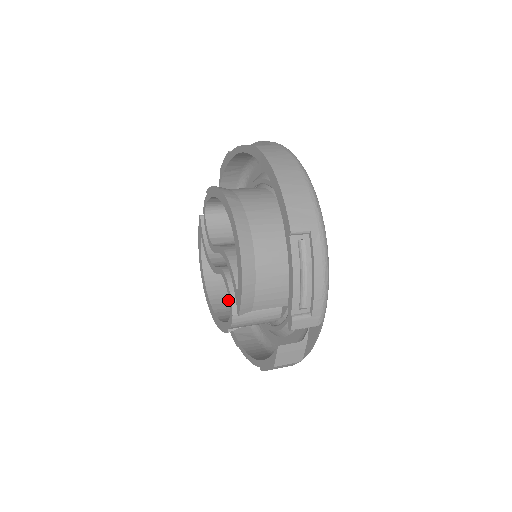
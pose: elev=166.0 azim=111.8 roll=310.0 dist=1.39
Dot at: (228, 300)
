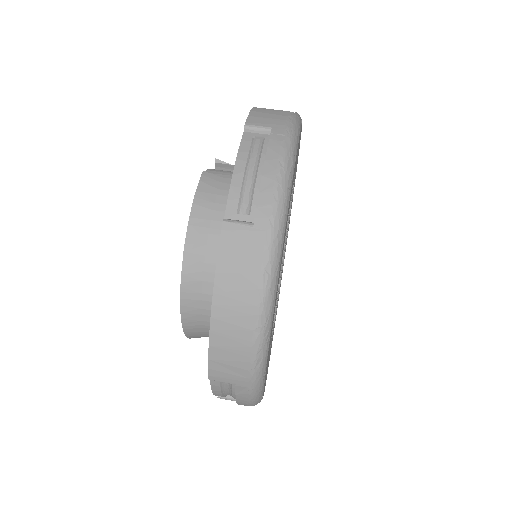
Dot at: occluded
